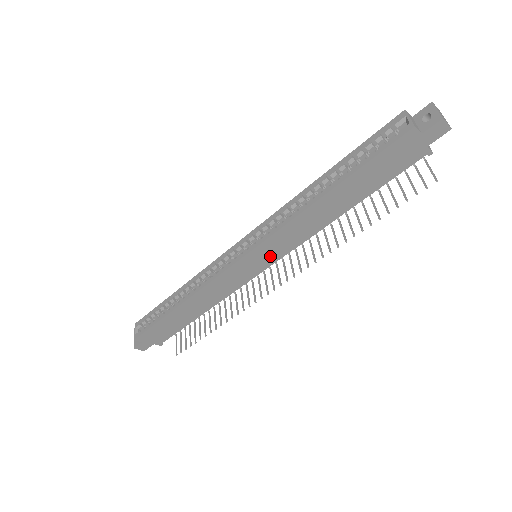
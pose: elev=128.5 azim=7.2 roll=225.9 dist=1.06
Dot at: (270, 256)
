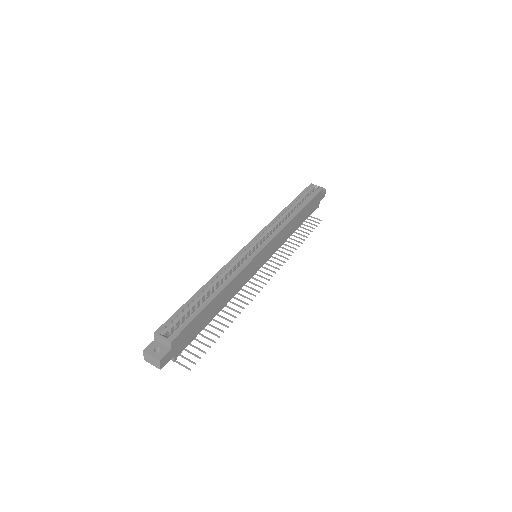
Dot at: (269, 253)
